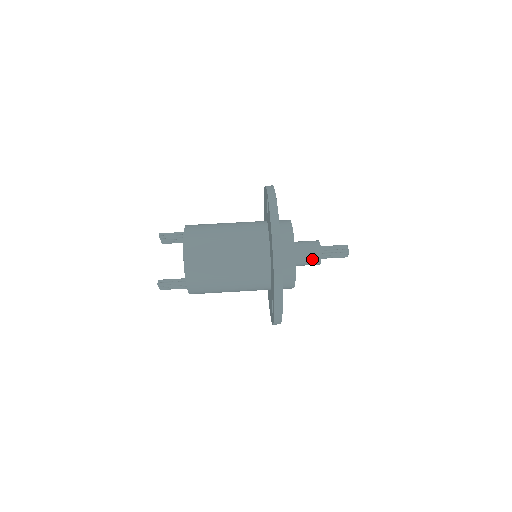
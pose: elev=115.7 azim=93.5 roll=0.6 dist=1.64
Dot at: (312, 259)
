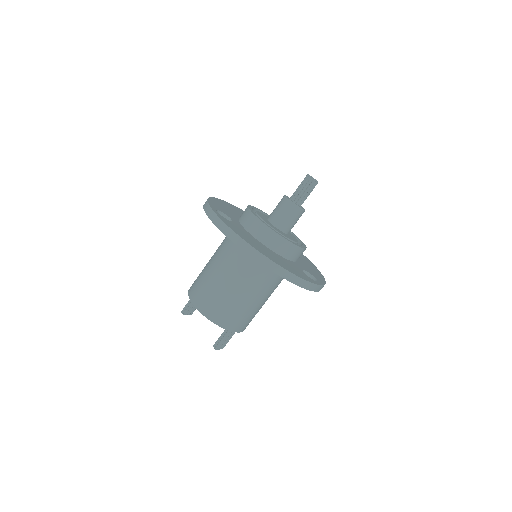
Dot at: (294, 215)
